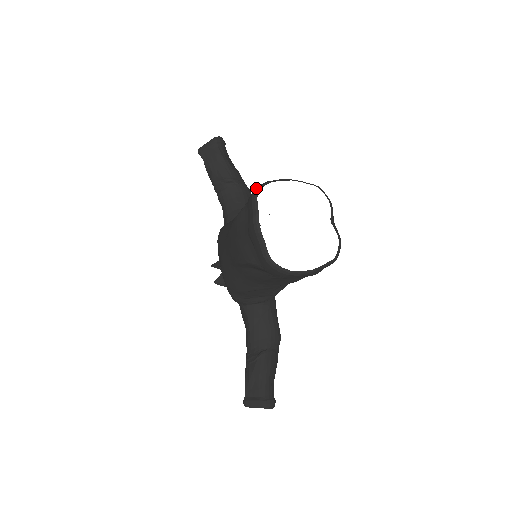
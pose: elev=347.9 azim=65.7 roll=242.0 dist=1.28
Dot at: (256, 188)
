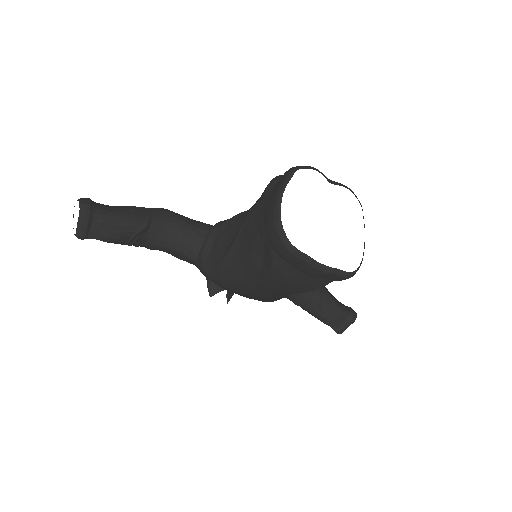
Dot at: (282, 241)
